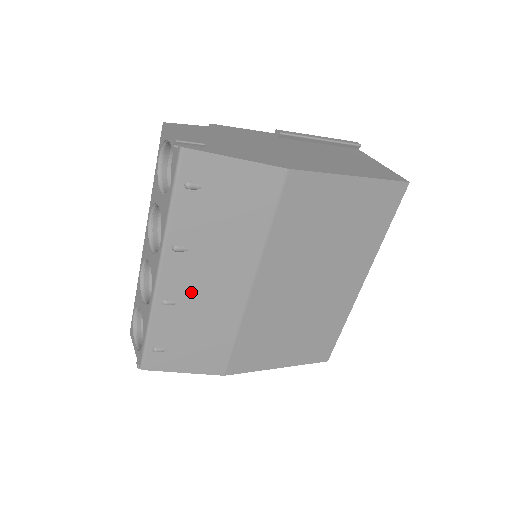
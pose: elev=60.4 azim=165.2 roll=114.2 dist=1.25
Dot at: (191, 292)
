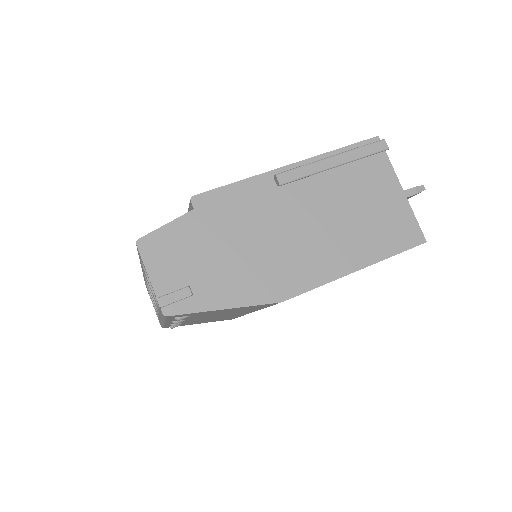
Dot at: (195, 320)
